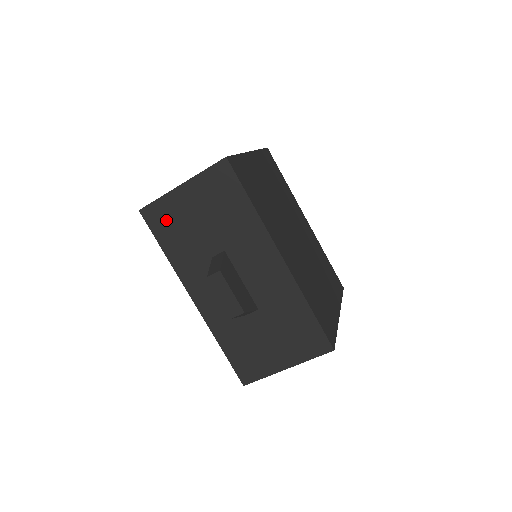
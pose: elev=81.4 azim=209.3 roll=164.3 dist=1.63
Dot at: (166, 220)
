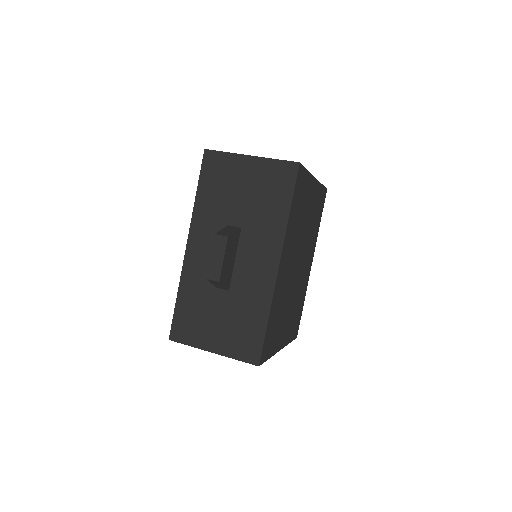
Dot at: (218, 172)
